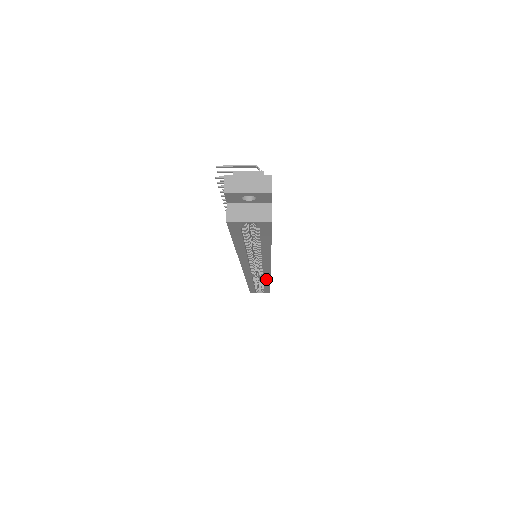
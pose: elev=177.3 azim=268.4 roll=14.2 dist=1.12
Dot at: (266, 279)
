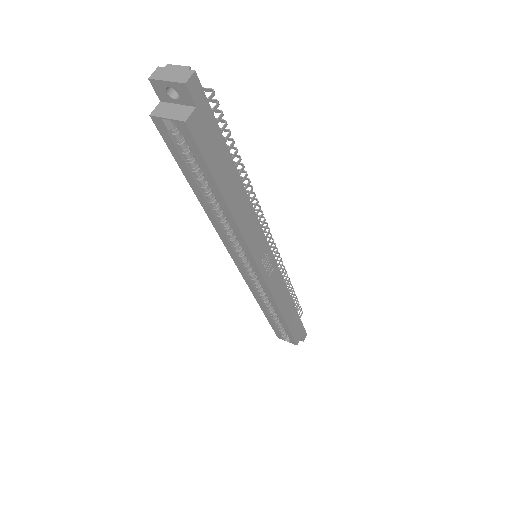
Dot at: (270, 298)
